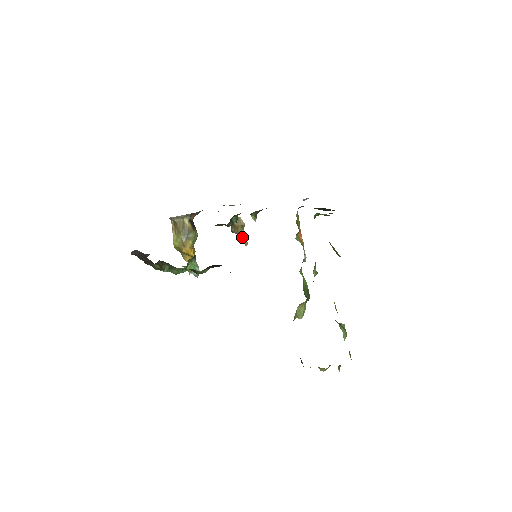
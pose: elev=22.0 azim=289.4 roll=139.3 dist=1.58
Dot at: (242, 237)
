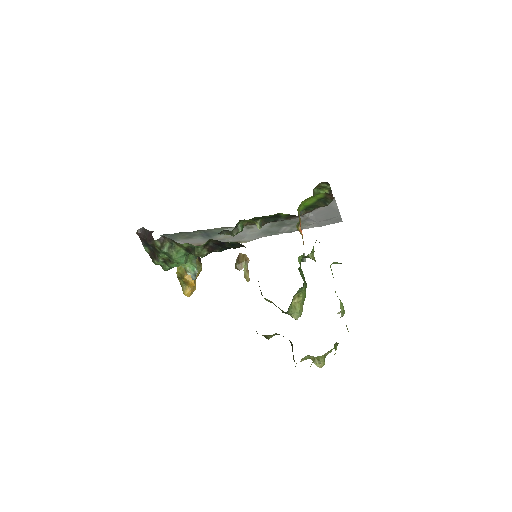
Dot at: (245, 273)
